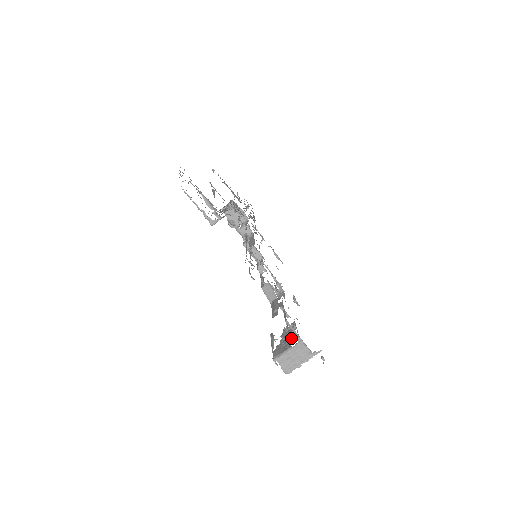
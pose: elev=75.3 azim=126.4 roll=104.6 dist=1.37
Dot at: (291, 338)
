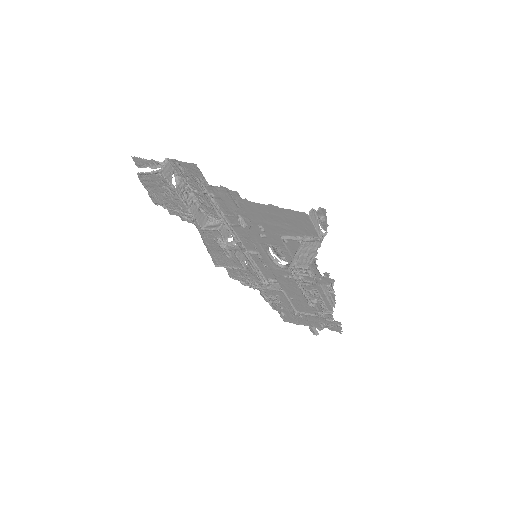
Dot at: occluded
